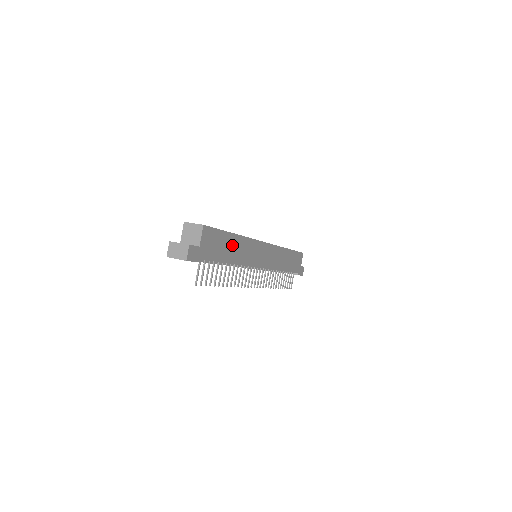
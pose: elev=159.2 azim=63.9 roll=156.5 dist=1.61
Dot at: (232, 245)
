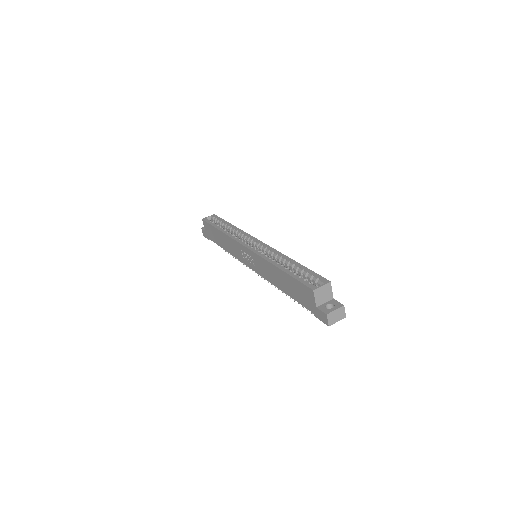
Dot at: occluded
